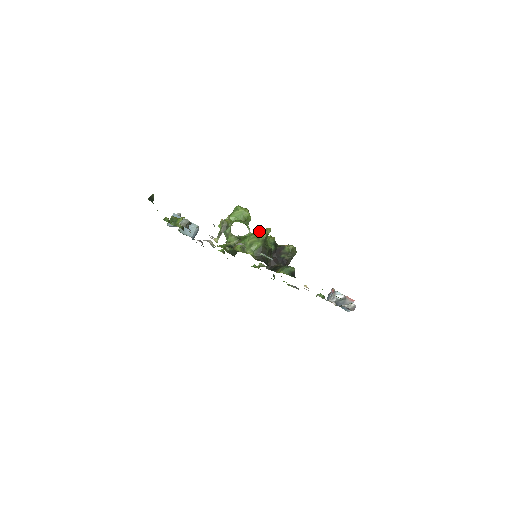
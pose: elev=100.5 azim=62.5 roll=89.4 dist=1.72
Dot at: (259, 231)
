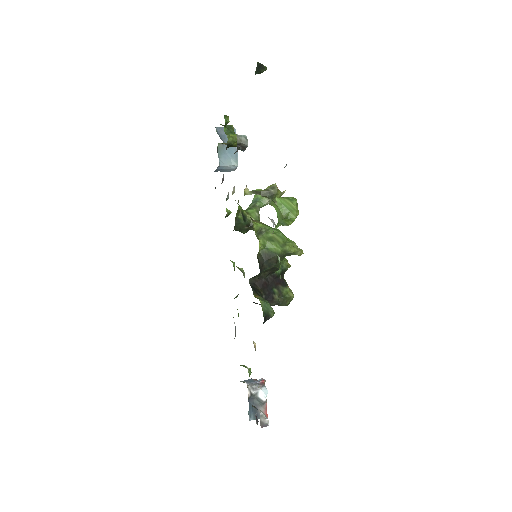
Dot at: occluded
